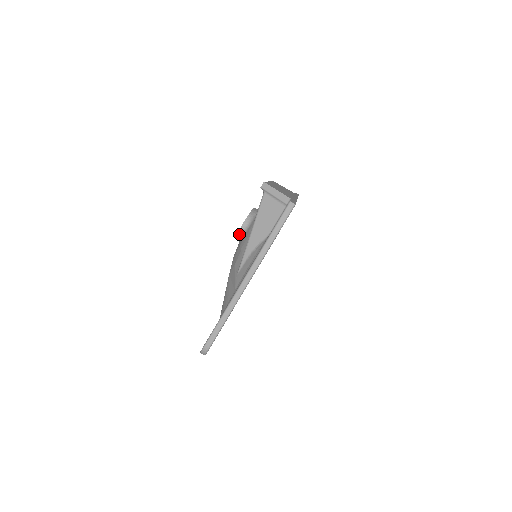
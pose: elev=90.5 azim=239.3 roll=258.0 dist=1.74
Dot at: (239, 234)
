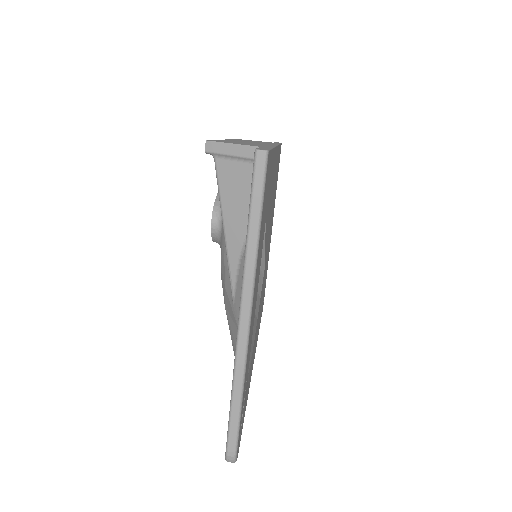
Dot at: (214, 238)
